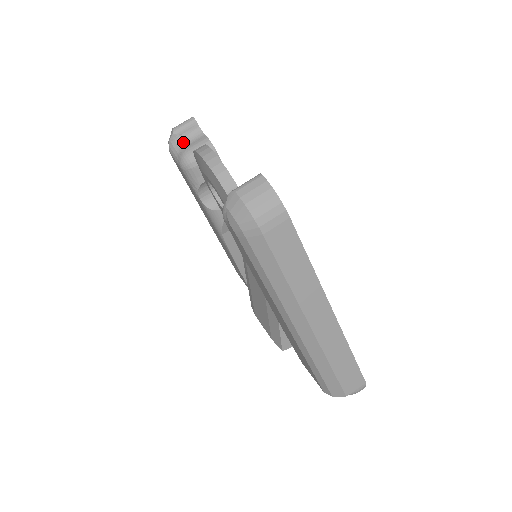
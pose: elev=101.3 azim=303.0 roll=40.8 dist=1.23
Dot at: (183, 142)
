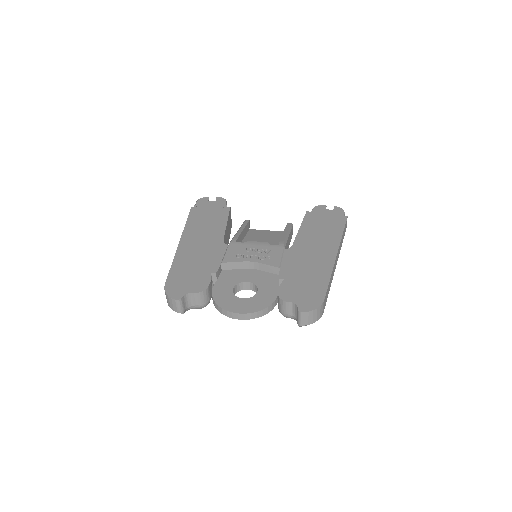
Dot at: (189, 306)
